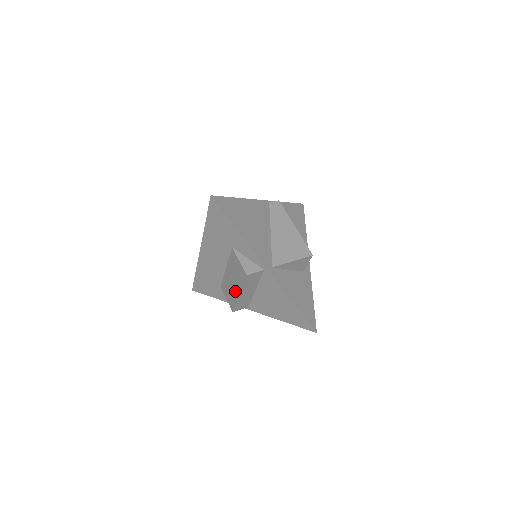
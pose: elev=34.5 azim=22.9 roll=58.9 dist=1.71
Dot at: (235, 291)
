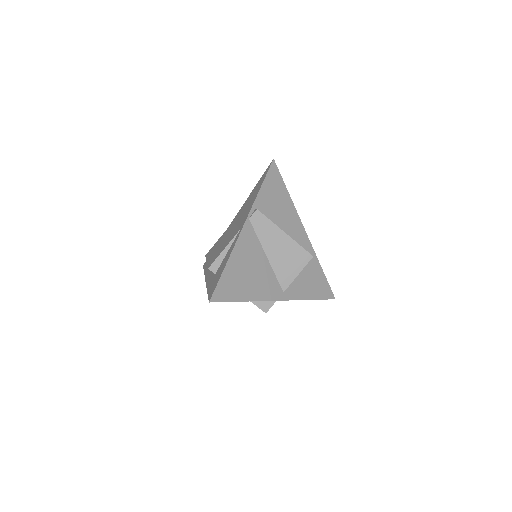
Dot at: occluded
